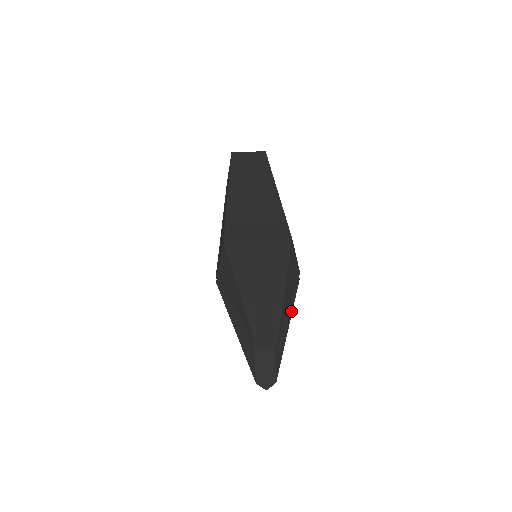
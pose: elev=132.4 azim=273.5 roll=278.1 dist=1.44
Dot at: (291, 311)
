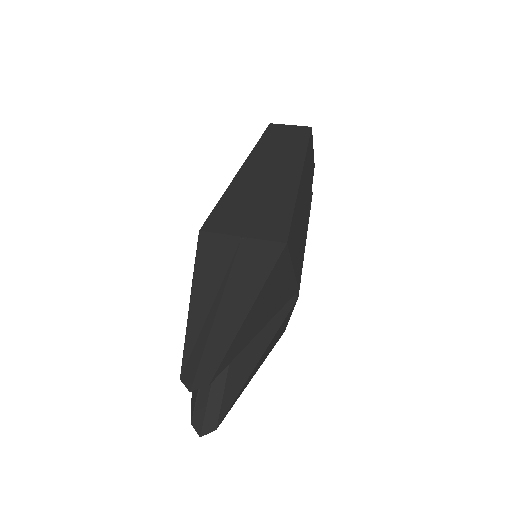
Dot at: (271, 338)
